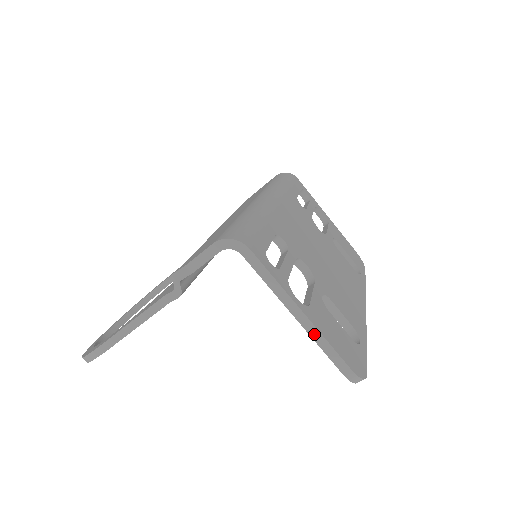
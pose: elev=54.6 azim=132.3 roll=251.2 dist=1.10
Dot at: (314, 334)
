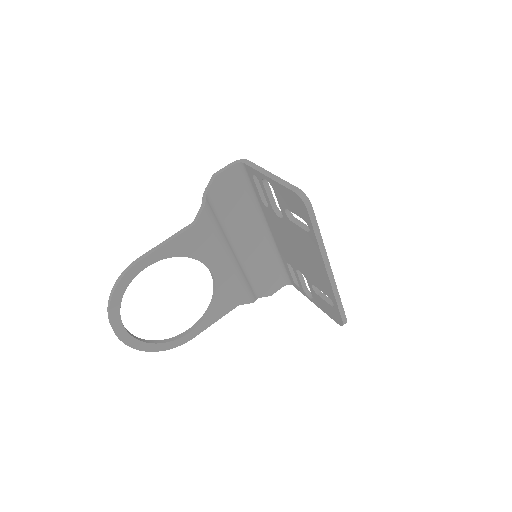
Dot at: (277, 180)
